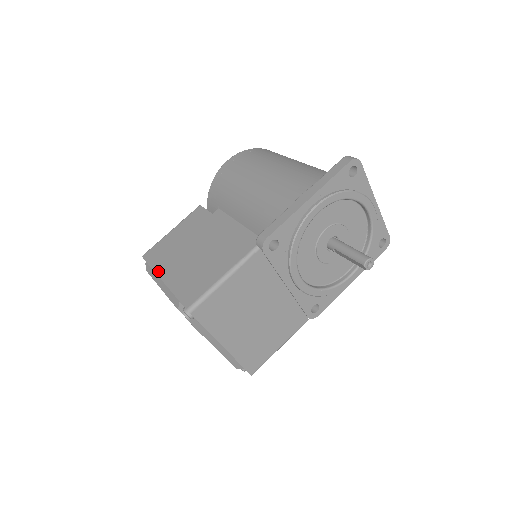
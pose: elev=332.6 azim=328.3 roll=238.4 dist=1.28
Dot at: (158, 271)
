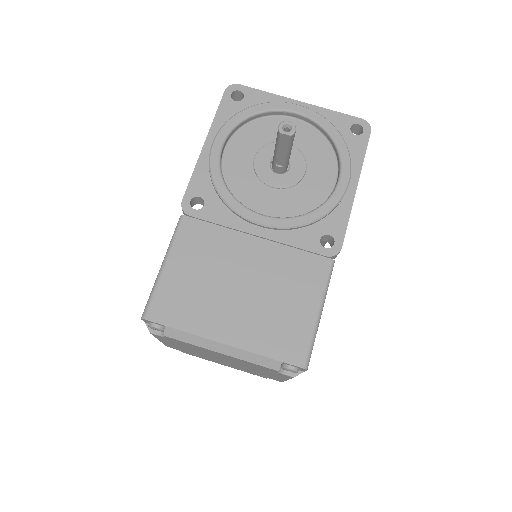
Dot at: occluded
